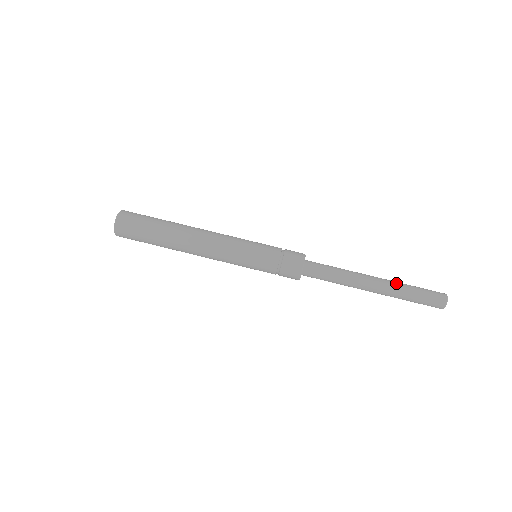
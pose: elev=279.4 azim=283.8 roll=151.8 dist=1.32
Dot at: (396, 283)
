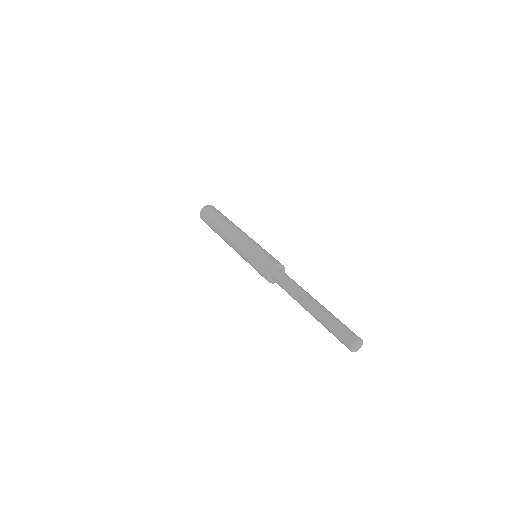
Dot at: occluded
